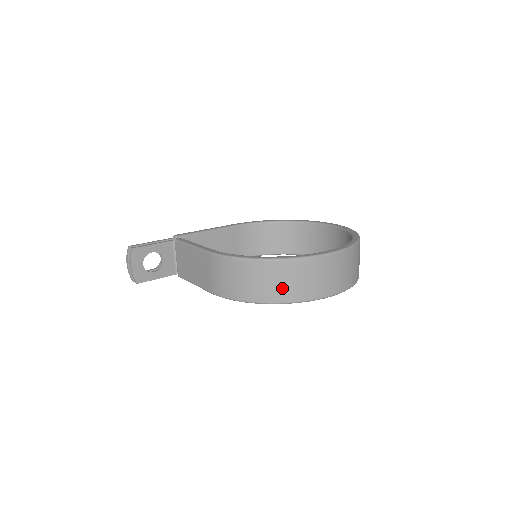
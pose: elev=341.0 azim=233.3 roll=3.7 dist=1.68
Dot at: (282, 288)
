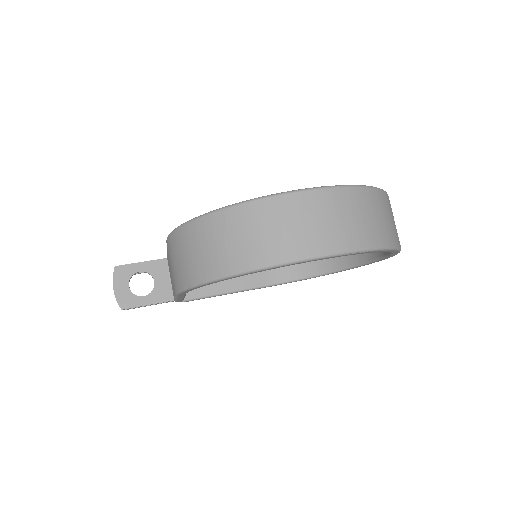
Dot at: (231, 250)
